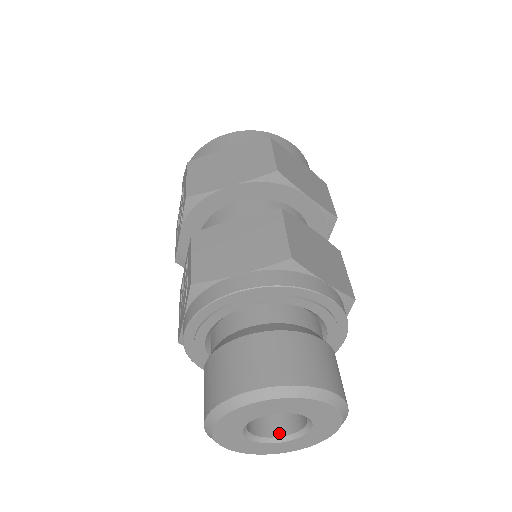
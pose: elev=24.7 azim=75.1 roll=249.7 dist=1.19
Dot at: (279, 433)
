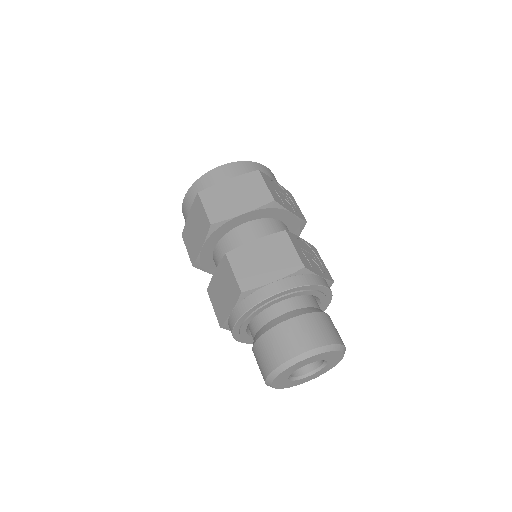
Dot at: (319, 364)
